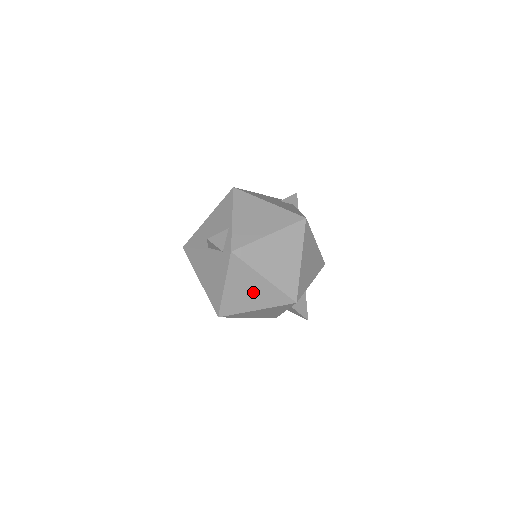
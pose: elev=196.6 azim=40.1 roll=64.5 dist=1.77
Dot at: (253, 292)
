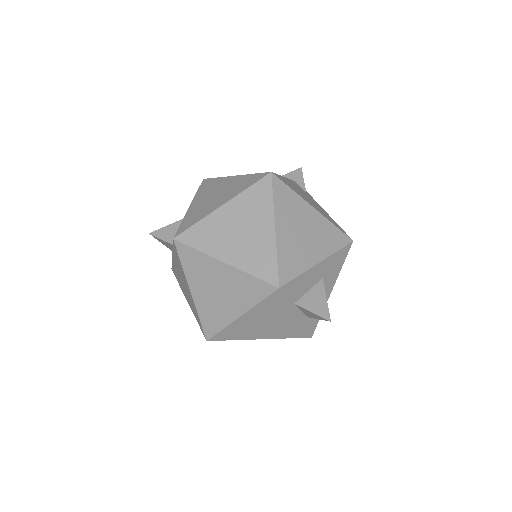
Dot at: (223, 289)
